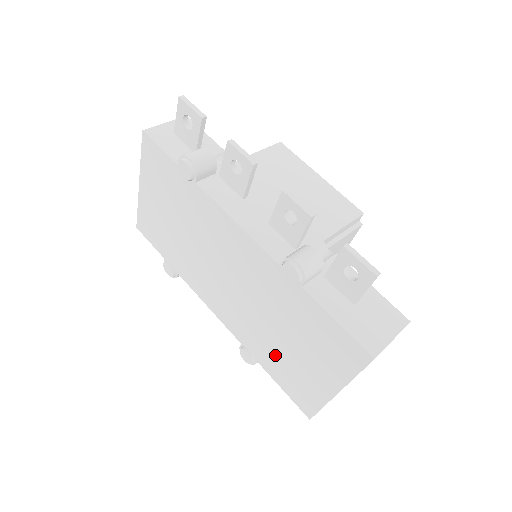
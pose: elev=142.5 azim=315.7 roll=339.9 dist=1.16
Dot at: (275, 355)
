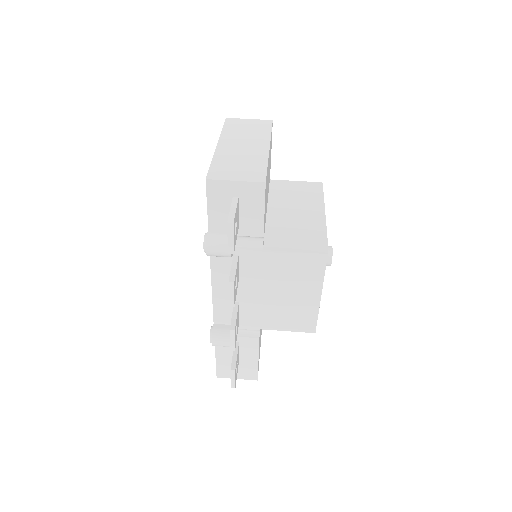
Dot at: occluded
